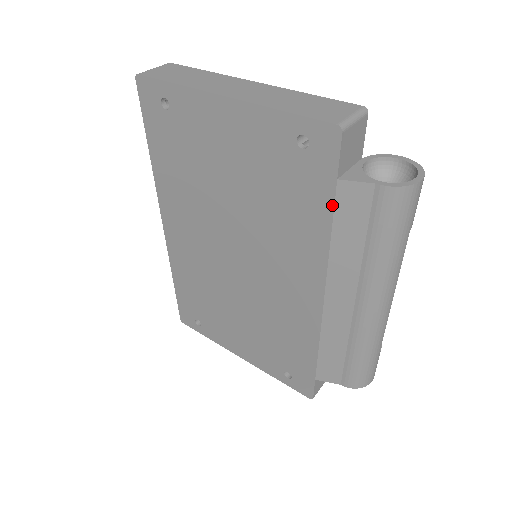
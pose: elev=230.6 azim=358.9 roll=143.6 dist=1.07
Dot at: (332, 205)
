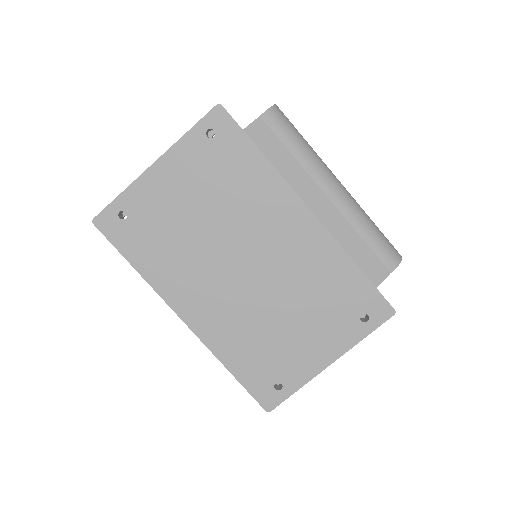
Dot at: (255, 146)
